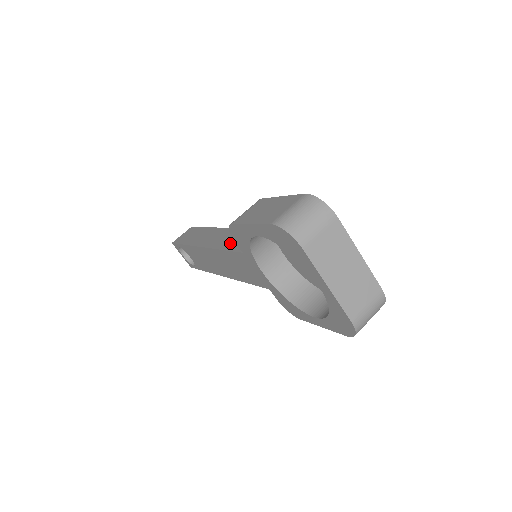
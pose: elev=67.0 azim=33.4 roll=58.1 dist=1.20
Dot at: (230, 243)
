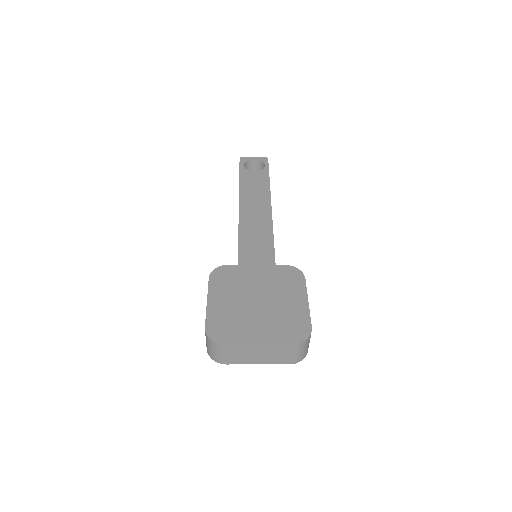
Dot at: occluded
